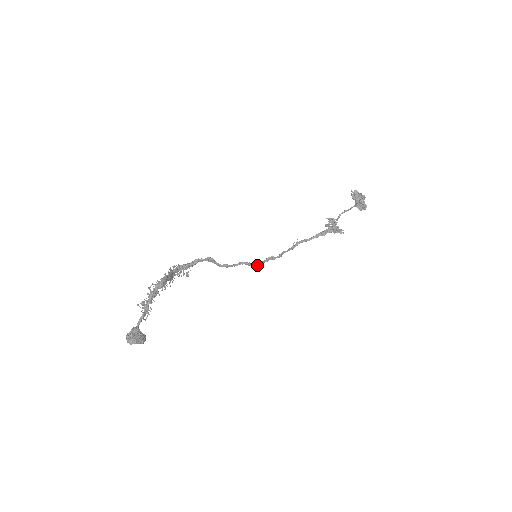
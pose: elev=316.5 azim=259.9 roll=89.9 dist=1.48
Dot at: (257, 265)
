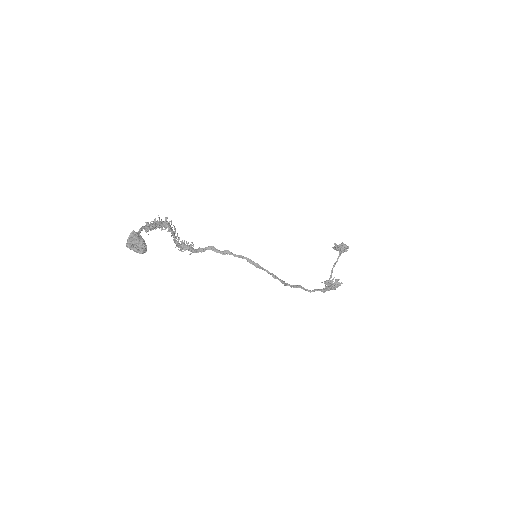
Dot at: (259, 265)
